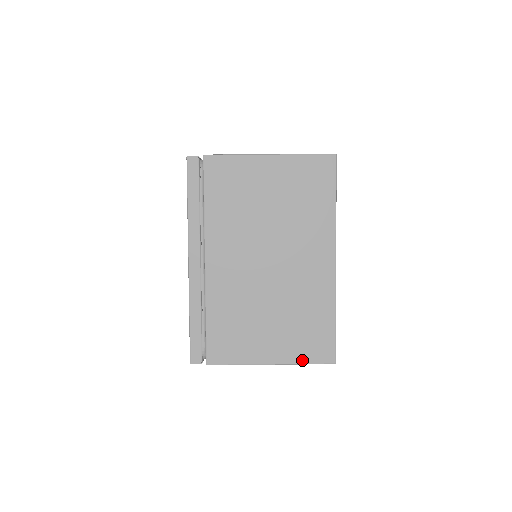
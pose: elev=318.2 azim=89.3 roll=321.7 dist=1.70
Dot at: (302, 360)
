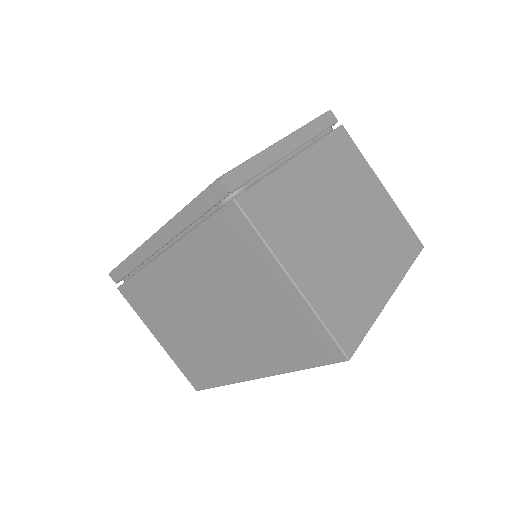
Dot at: (178, 364)
